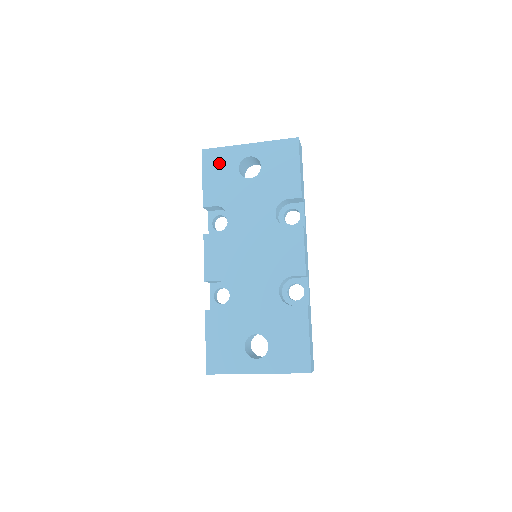
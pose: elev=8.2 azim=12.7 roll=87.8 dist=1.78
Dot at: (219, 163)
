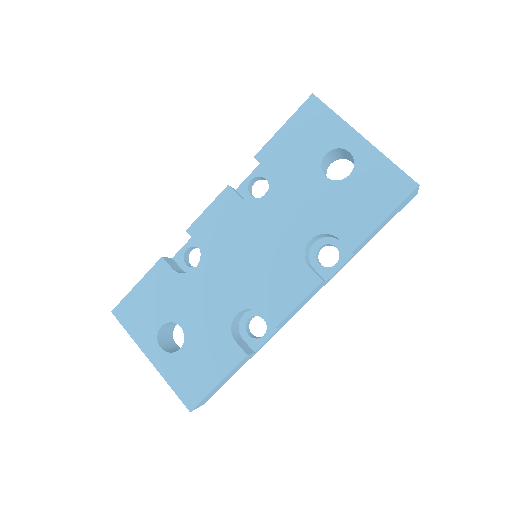
Dot at: (314, 127)
